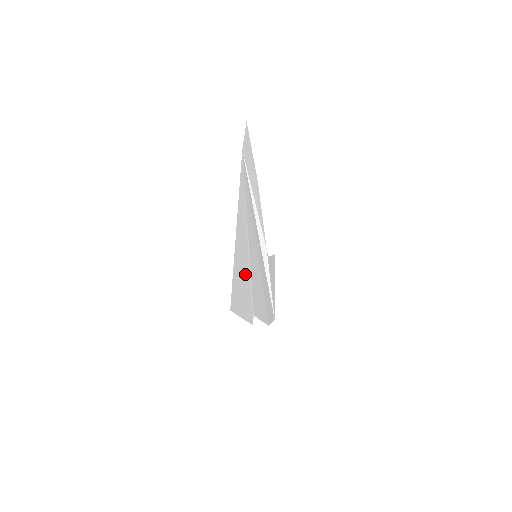
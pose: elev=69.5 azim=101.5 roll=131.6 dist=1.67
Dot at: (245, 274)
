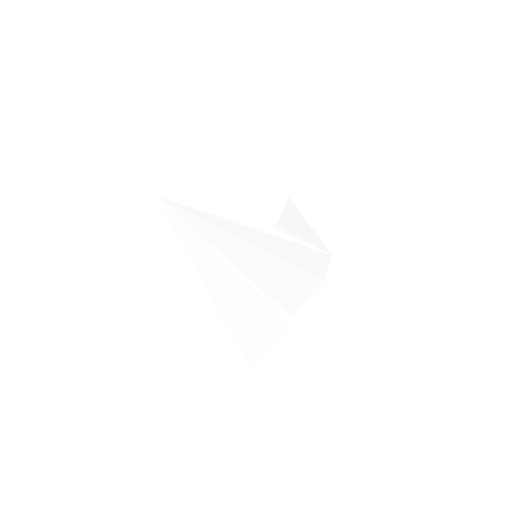
Dot at: (250, 302)
